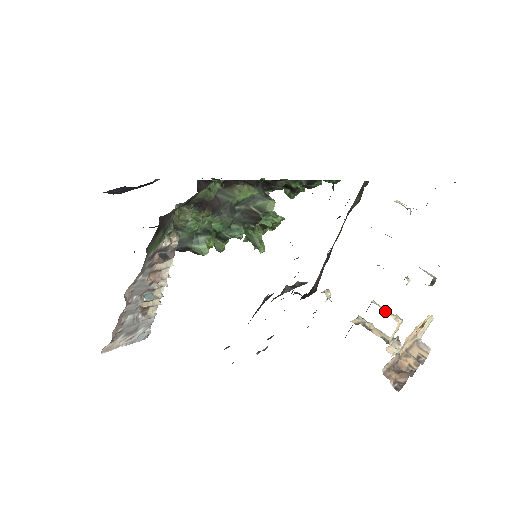
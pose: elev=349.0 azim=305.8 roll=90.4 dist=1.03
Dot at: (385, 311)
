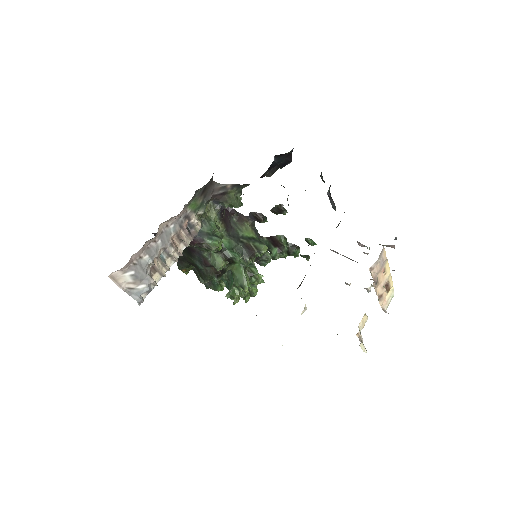
Dot at: occluded
